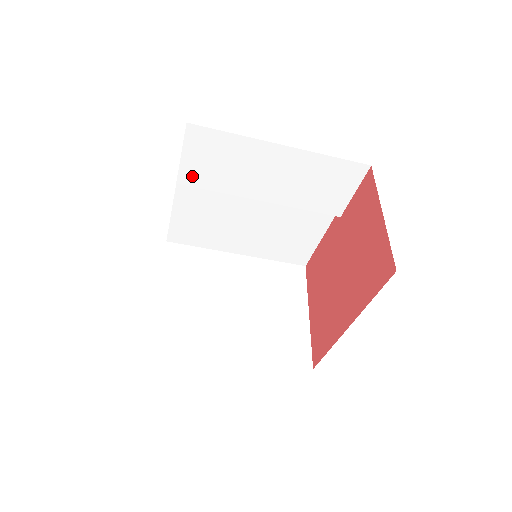
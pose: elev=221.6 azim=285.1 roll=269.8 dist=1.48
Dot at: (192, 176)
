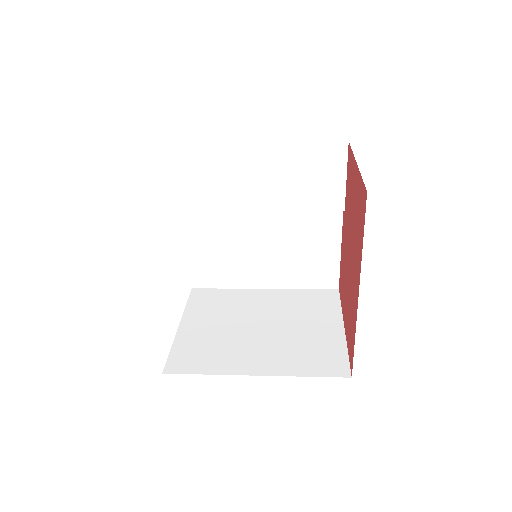
Dot at: (188, 201)
